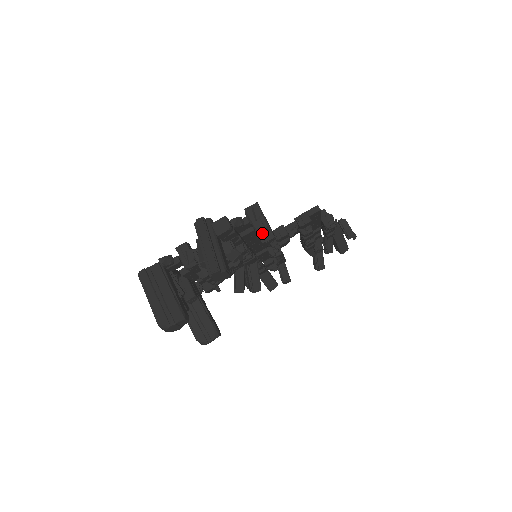
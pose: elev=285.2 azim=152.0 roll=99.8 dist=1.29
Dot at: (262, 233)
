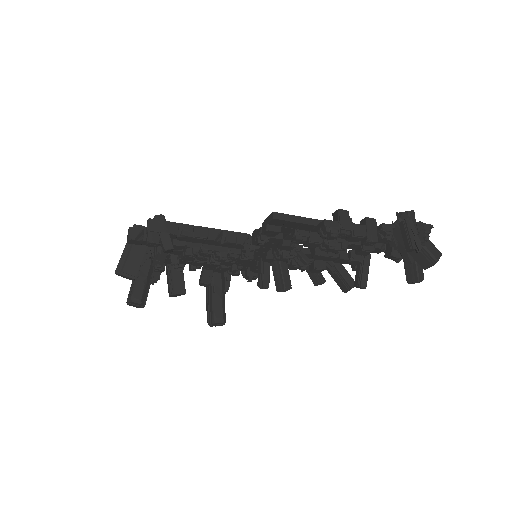
Dot at: (153, 245)
